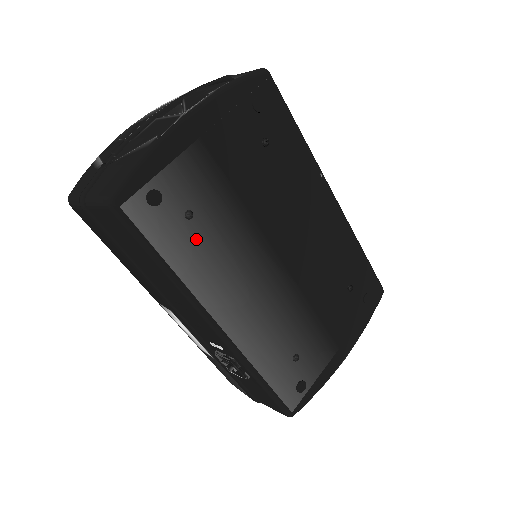
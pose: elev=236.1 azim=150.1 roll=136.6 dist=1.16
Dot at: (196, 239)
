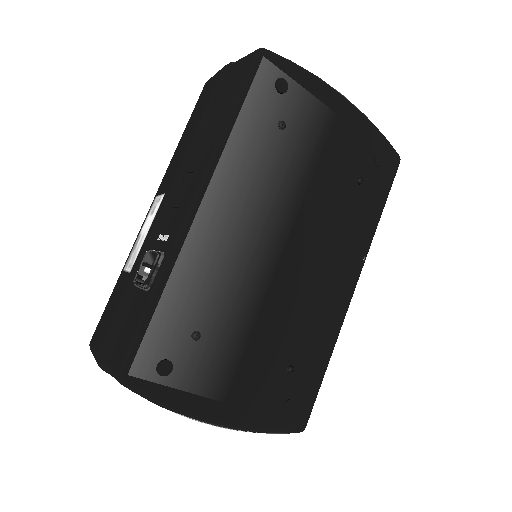
Dot at: (266, 141)
